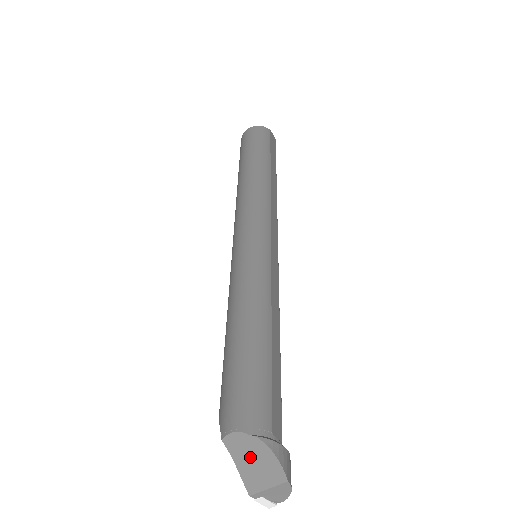
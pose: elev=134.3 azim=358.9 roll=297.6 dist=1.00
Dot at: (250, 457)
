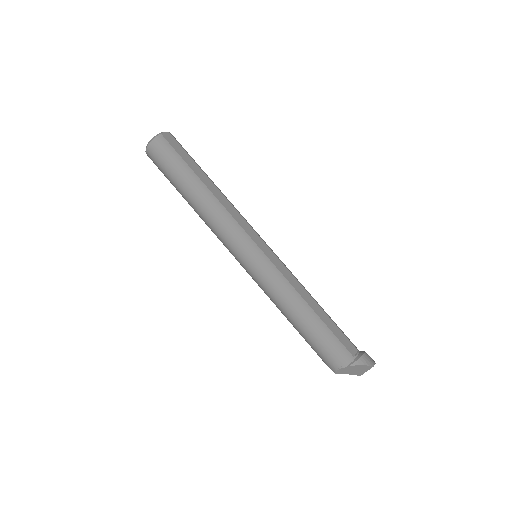
Dot at: (352, 370)
